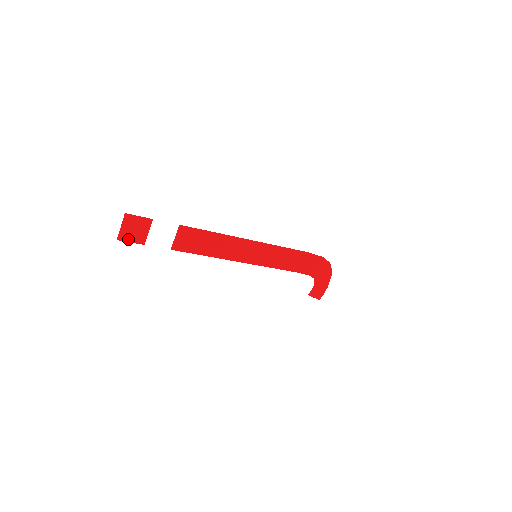
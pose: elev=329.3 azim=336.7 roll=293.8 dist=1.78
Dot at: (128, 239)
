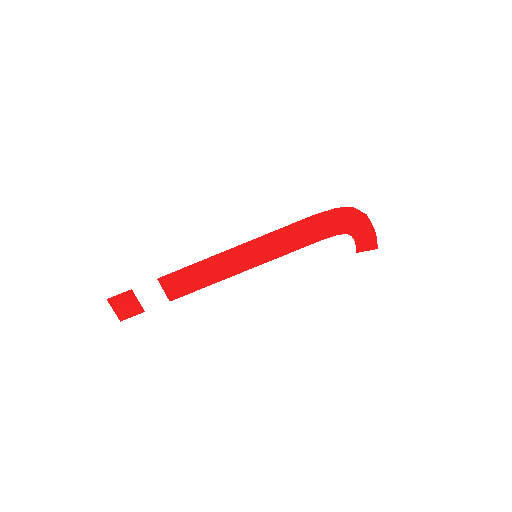
Dot at: (128, 315)
